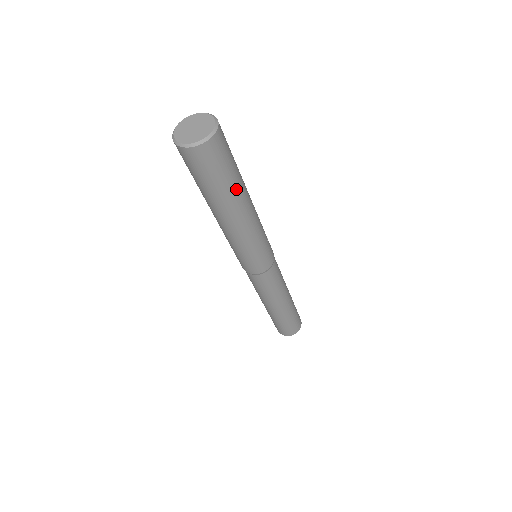
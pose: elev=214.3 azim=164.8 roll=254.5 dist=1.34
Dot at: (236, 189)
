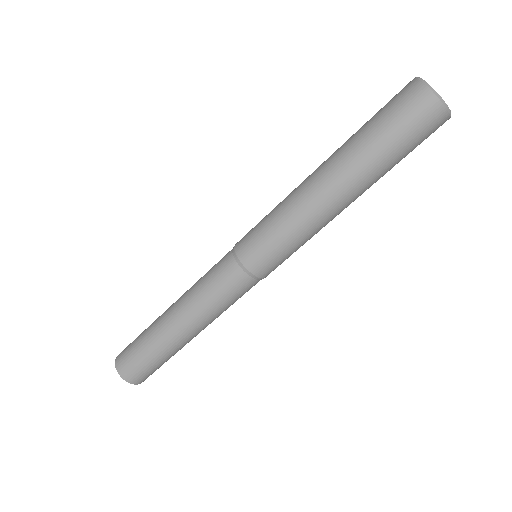
Dot at: (380, 174)
